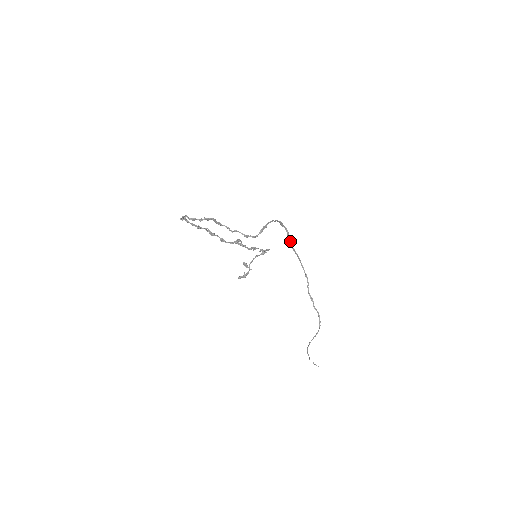
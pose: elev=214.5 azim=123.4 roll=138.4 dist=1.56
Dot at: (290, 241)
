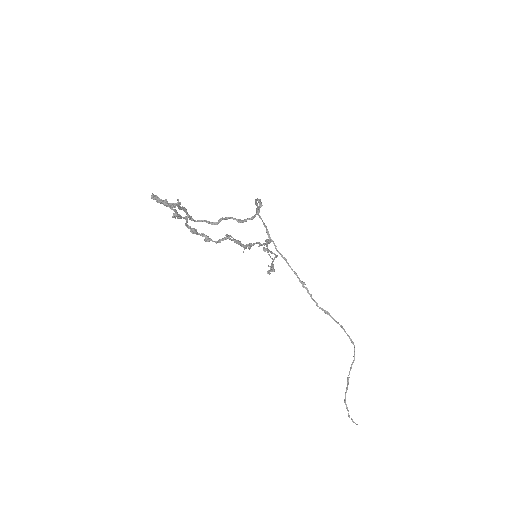
Dot at: (272, 240)
